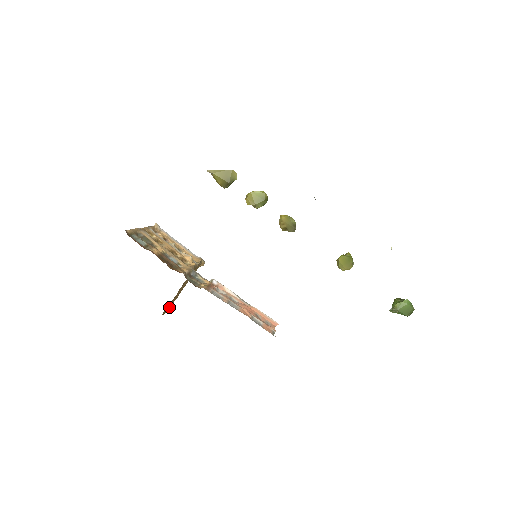
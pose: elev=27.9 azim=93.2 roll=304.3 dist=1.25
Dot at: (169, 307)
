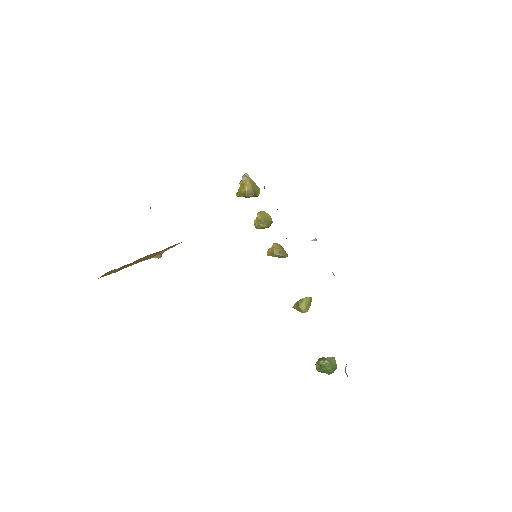
Dot at: (107, 274)
